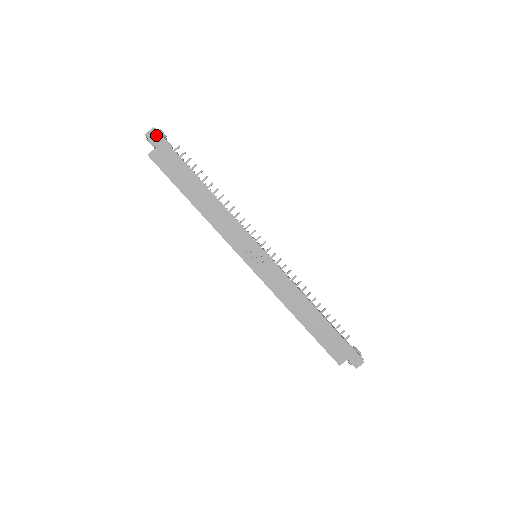
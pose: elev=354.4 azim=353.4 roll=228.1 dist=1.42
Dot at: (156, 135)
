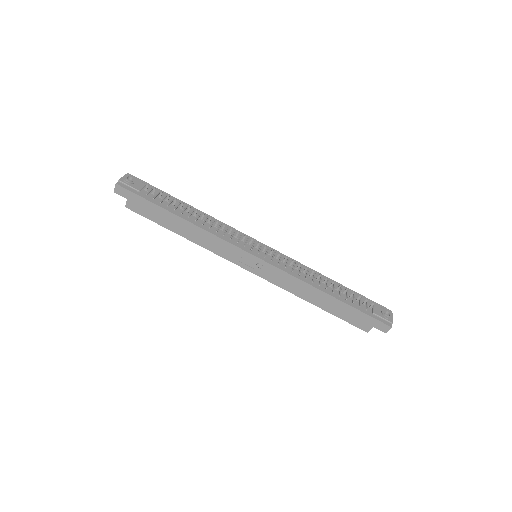
Dot at: (121, 189)
